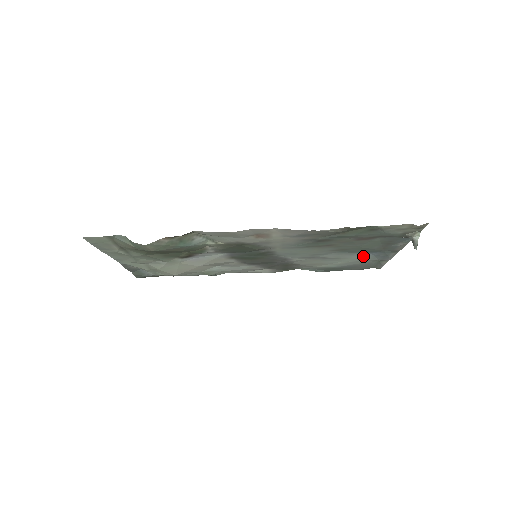
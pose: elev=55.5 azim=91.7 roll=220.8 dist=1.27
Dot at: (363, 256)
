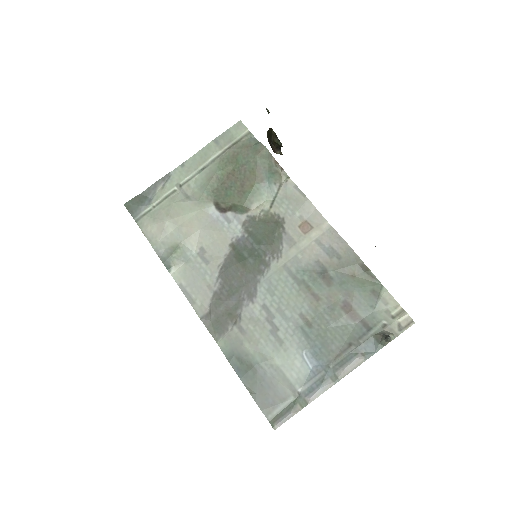
Dot at: (301, 365)
